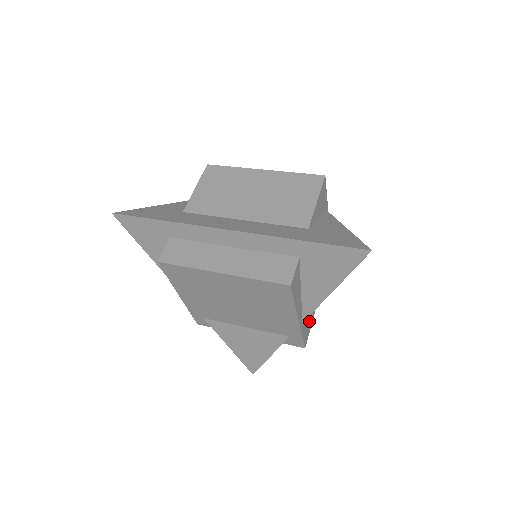
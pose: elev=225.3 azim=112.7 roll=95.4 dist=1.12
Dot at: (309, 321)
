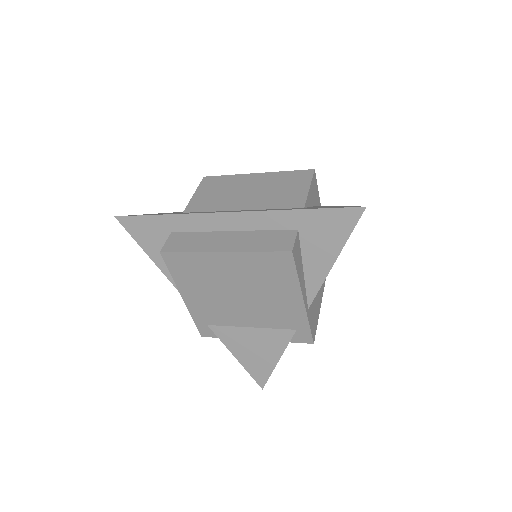
Dot at: (315, 315)
